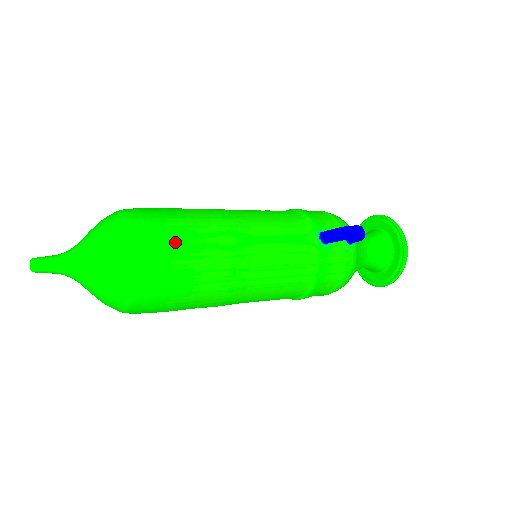
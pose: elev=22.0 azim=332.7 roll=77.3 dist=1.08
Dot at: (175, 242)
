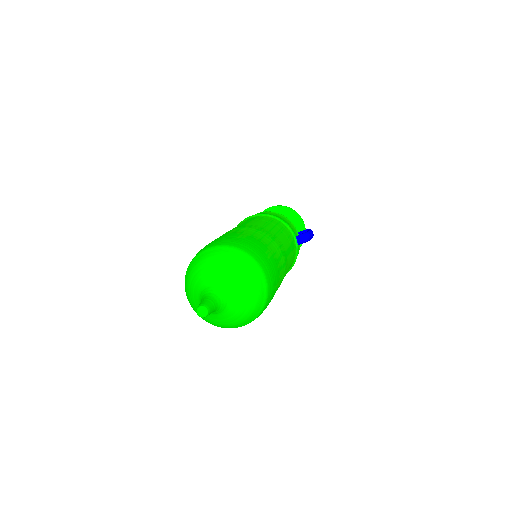
Dot at: (276, 272)
